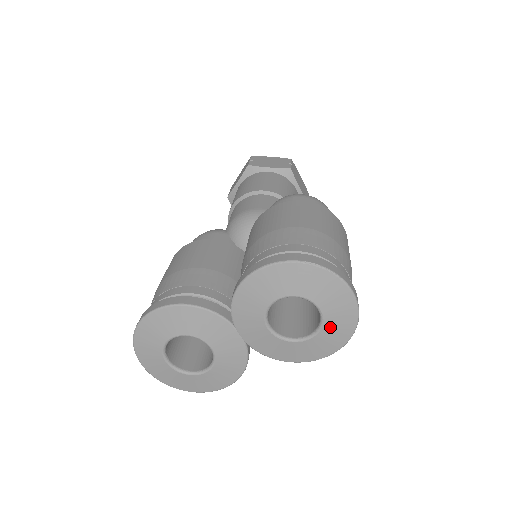
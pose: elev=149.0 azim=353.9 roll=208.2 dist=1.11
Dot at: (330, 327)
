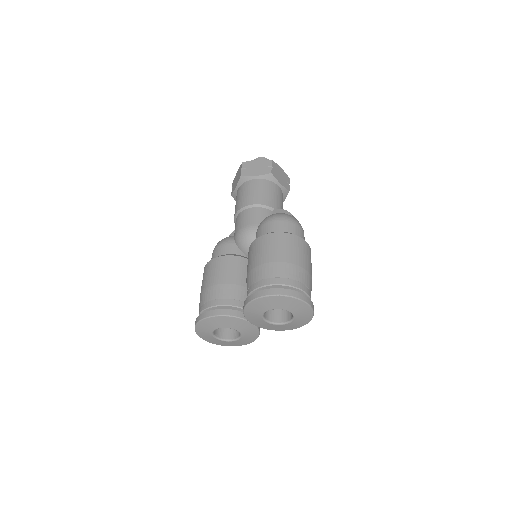
Dot at: (299, 317)
